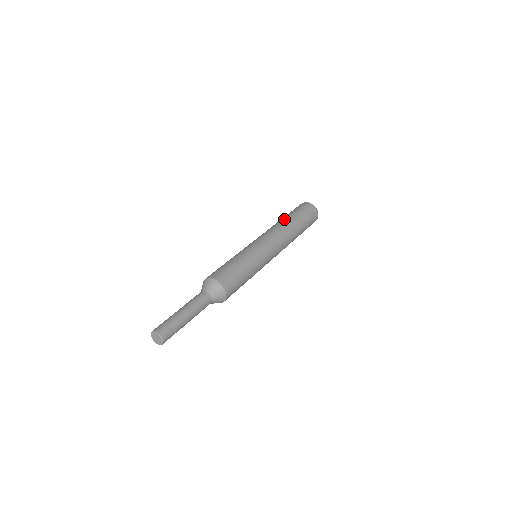
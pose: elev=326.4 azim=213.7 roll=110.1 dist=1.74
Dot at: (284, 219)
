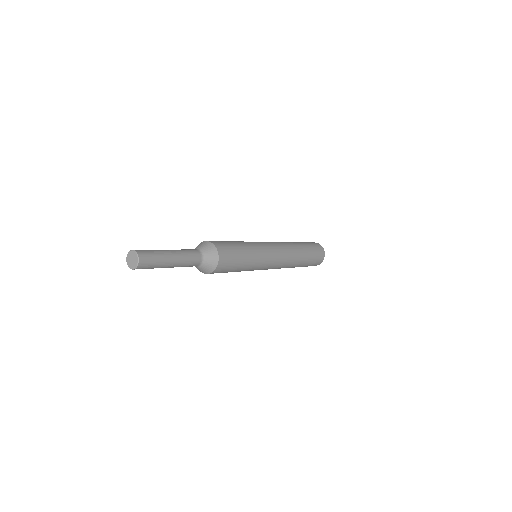
Dot at: (292, 242)
